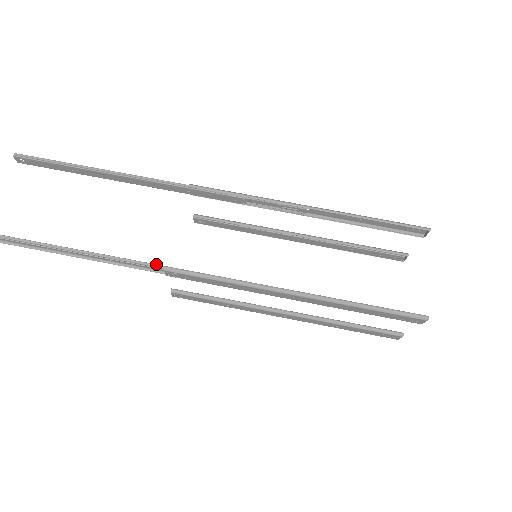
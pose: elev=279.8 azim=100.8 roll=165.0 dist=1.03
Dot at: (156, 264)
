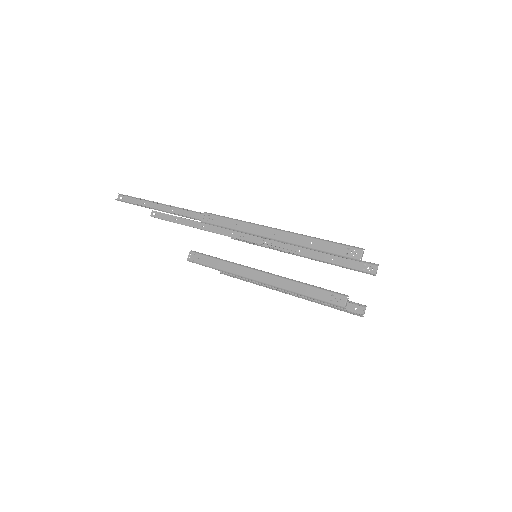
Dot at: (201, 213)
